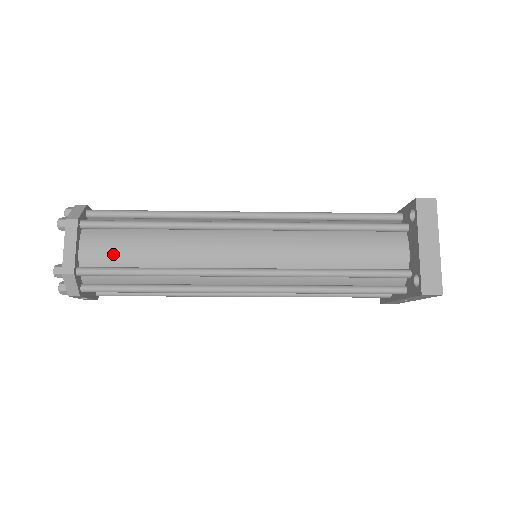
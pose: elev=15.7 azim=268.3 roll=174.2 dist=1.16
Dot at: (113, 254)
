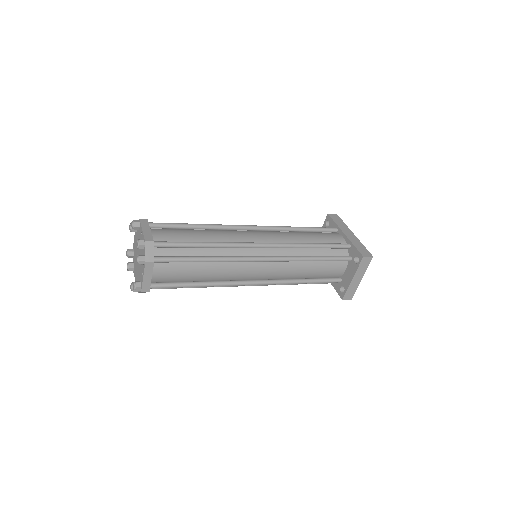
Dot at: (174, 277)
